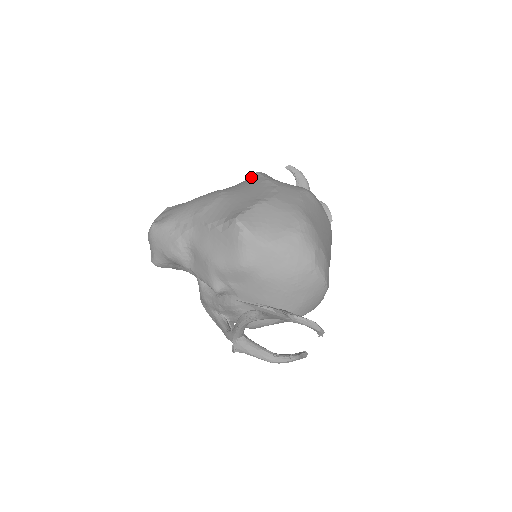
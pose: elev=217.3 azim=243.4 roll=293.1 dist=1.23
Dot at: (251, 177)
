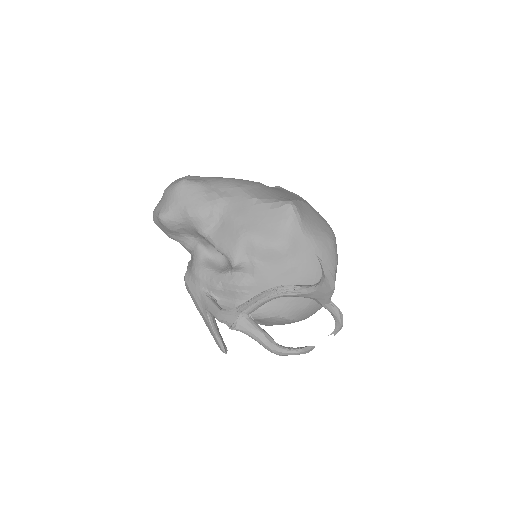
Dot at: (275, 187)
